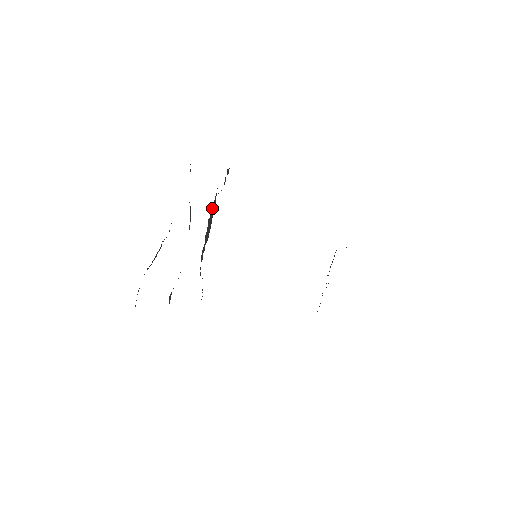
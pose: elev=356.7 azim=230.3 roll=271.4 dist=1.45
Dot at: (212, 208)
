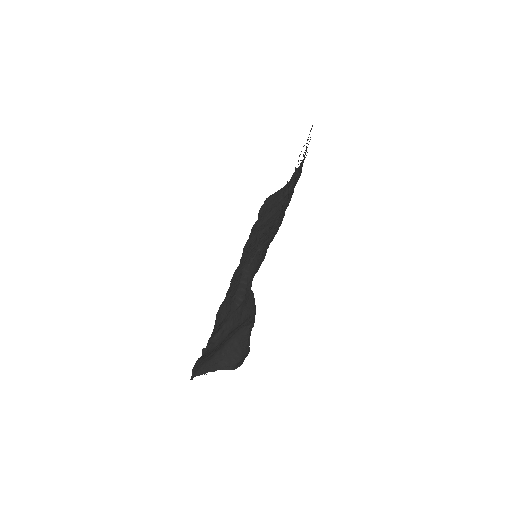
Dot at: (245, 276)
